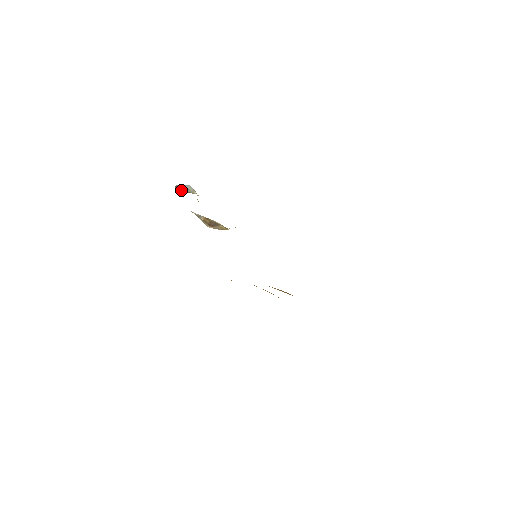
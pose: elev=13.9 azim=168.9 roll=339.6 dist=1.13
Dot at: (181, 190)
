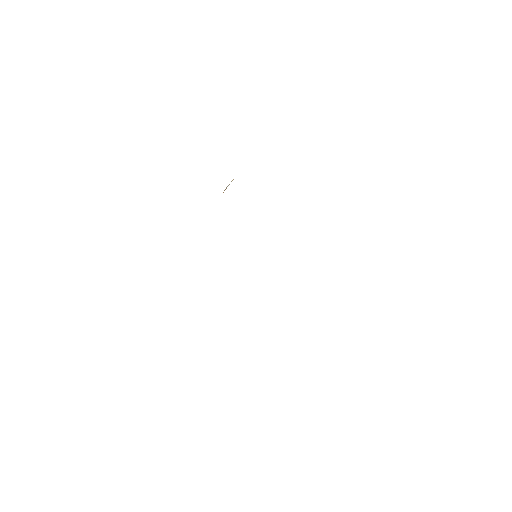
Dot at: occluded
